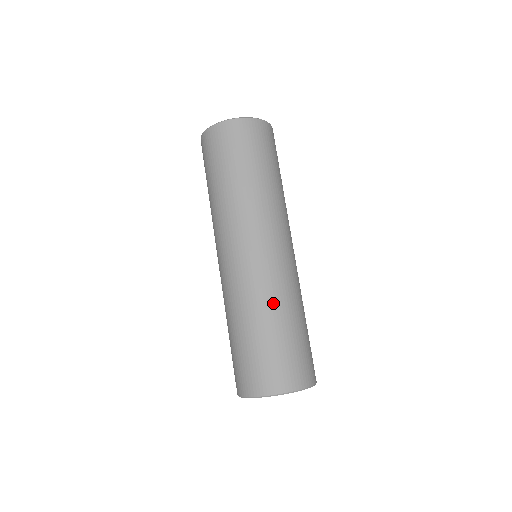
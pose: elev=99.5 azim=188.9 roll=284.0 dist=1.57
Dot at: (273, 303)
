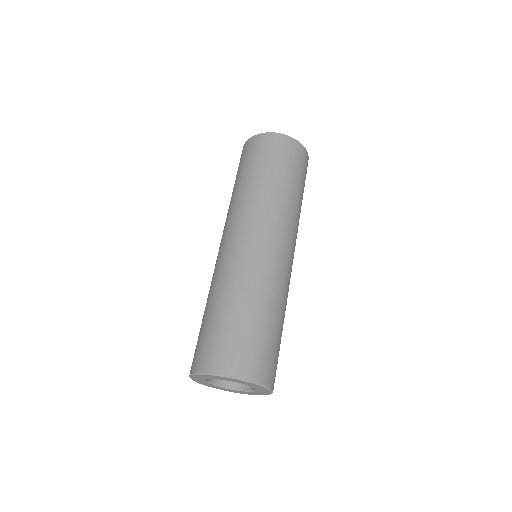
Dot at: (243, 287)
